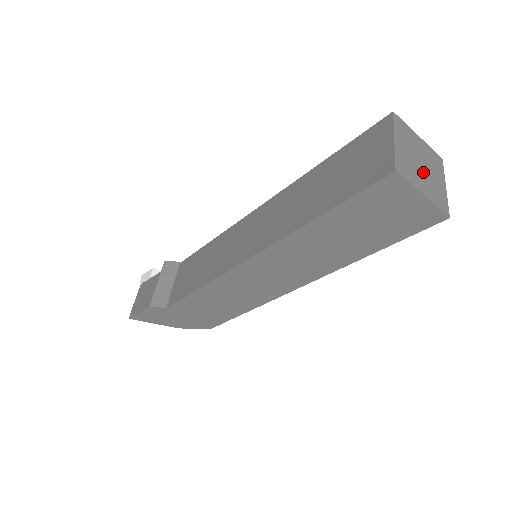
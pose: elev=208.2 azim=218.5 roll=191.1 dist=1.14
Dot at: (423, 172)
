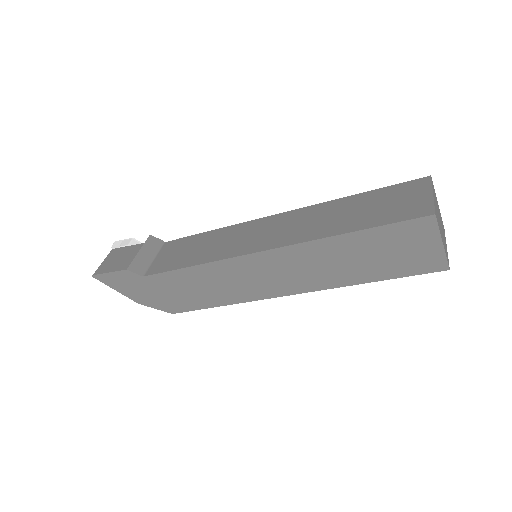
Dot at: (441, 228)
